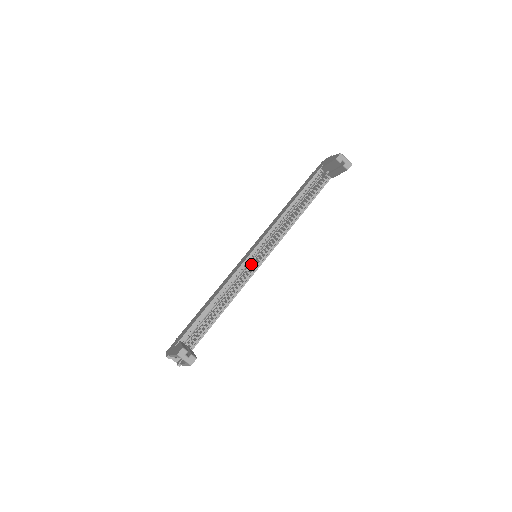
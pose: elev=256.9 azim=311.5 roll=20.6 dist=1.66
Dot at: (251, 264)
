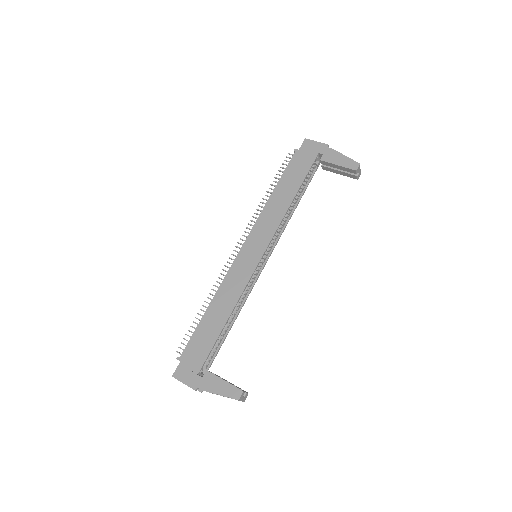
Dot at: occluded
